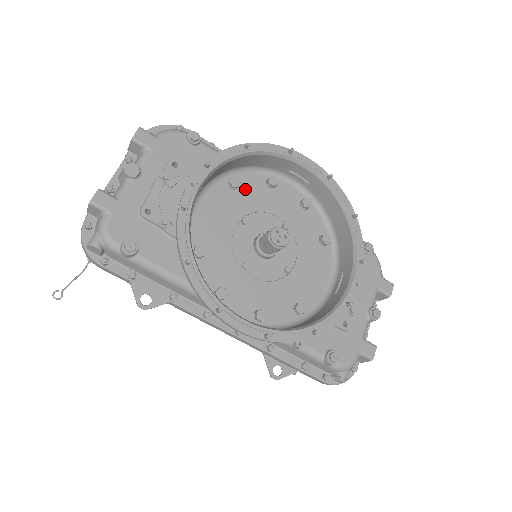
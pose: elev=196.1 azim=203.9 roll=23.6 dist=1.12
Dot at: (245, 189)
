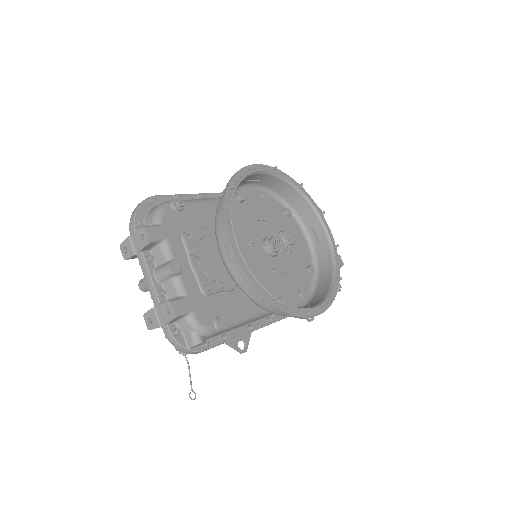
Dot at: (234, 217)
